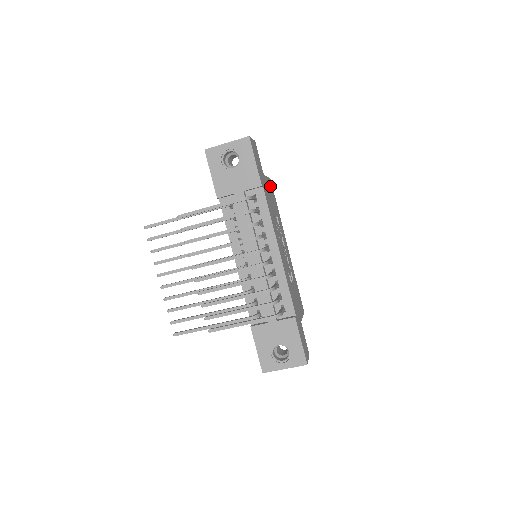
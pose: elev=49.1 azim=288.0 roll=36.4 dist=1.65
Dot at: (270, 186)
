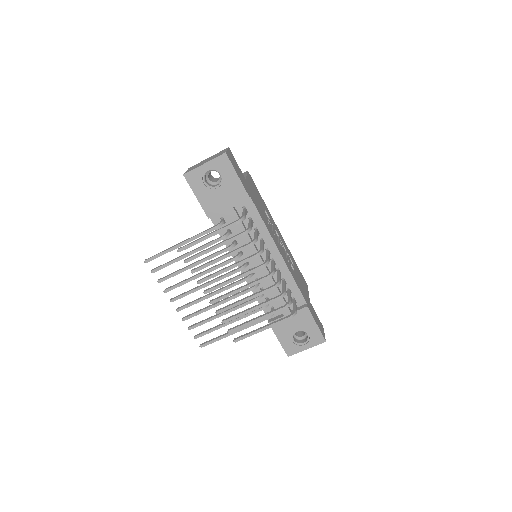
Dot at: (251, 182)
